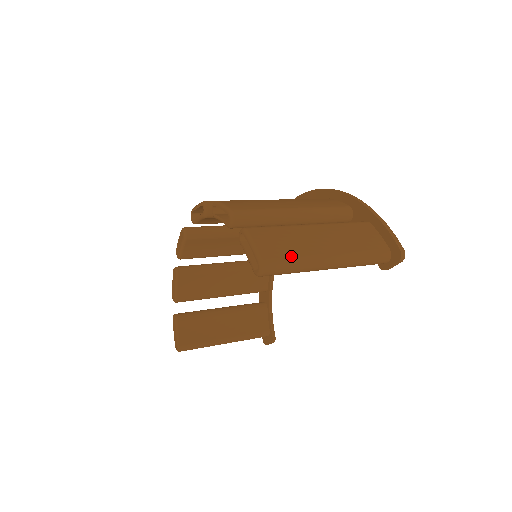
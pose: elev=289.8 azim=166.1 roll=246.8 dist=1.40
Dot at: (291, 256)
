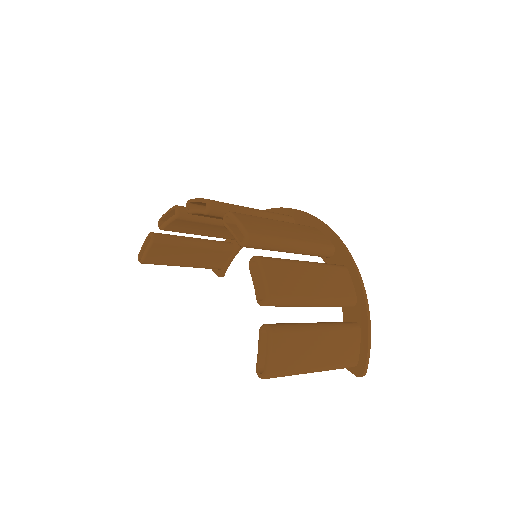
Dot at: (291, 369)
